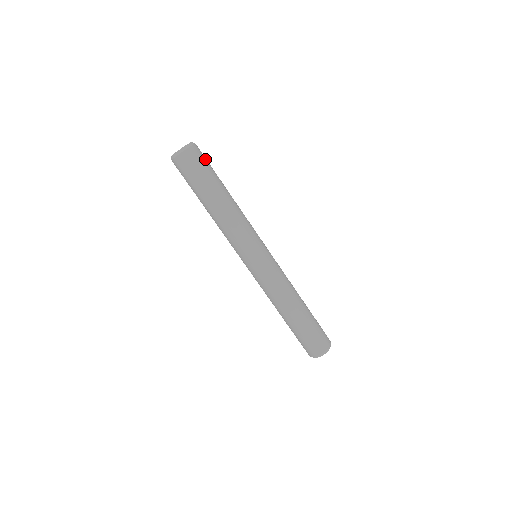
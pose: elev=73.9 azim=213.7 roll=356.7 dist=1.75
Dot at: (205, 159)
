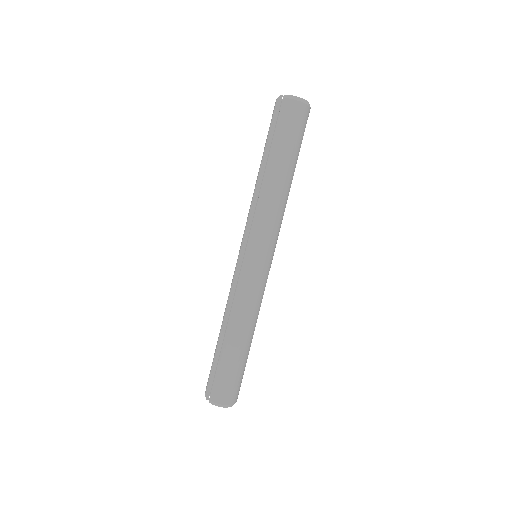
Dot at: occluded
